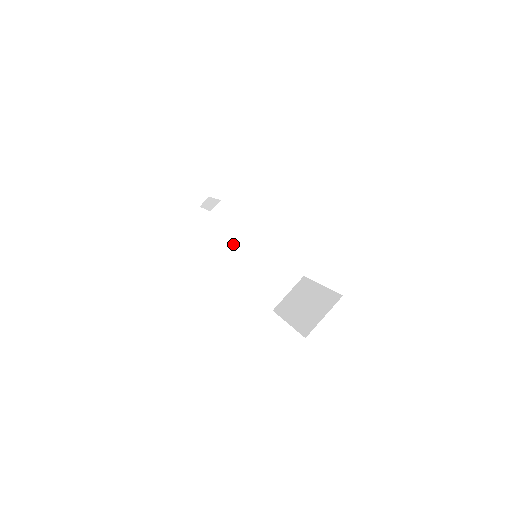
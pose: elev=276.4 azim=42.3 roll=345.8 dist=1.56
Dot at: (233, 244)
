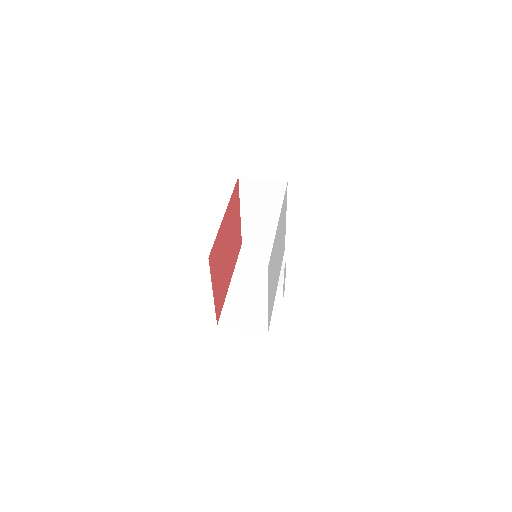
Dot at: (255, 269)
